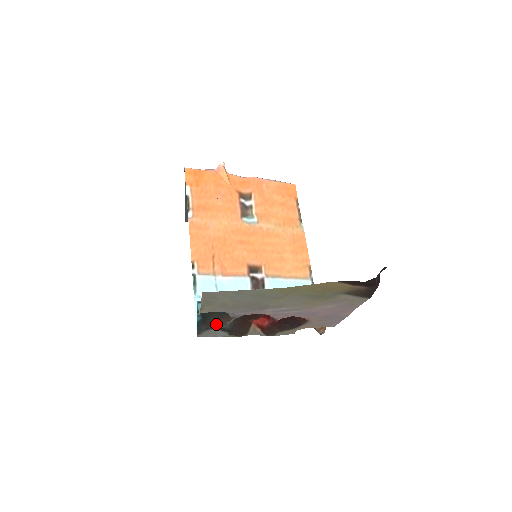
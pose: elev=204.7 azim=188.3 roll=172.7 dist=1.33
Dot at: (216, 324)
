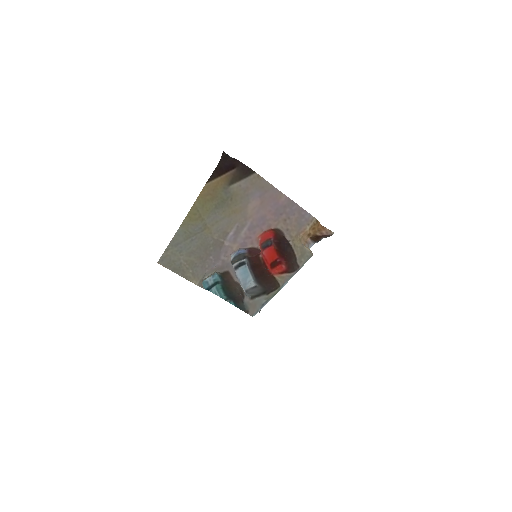
Dot at: (238, 292)
